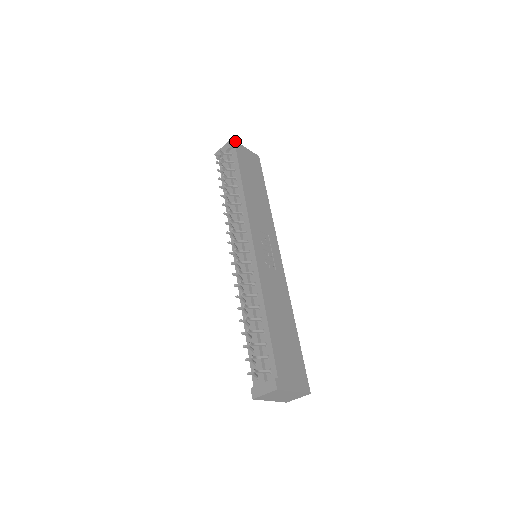
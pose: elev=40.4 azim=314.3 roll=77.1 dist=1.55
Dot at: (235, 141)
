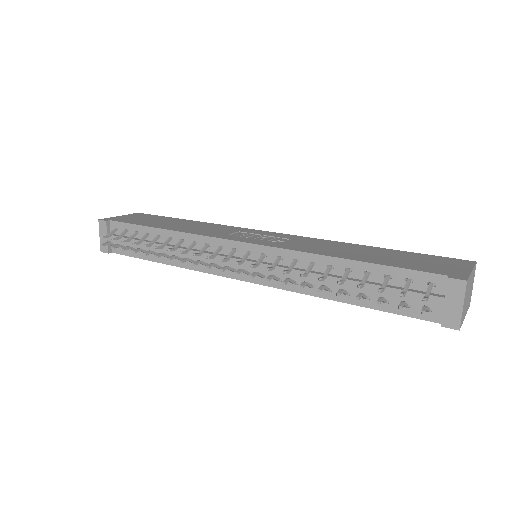
Dot at: (104, 219)
